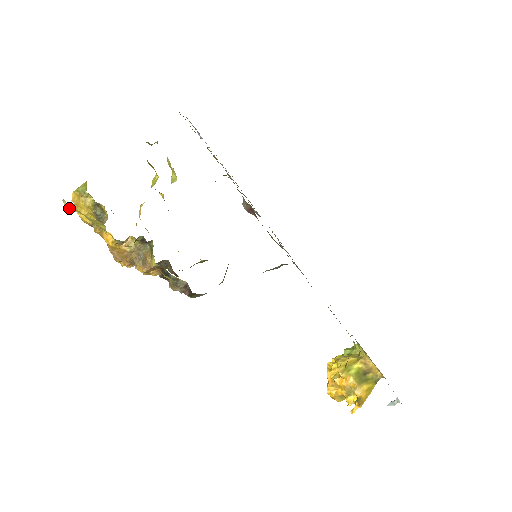
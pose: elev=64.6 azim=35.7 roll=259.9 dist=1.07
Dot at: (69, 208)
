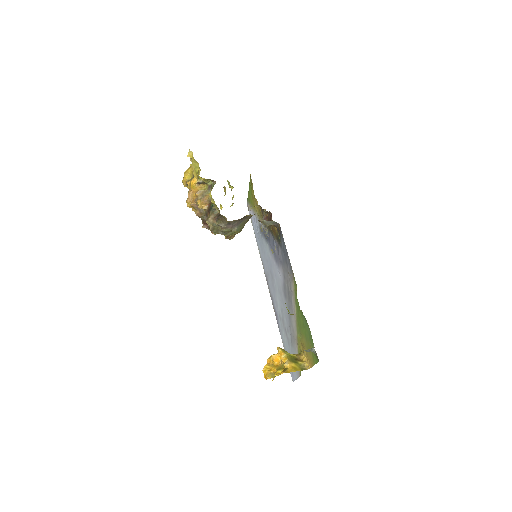
Dot at: (189, 154)
